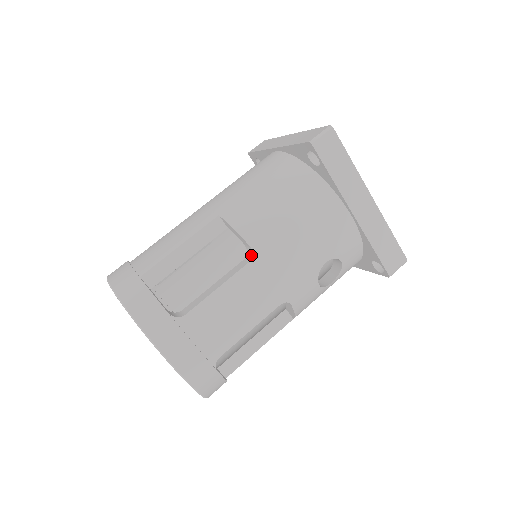
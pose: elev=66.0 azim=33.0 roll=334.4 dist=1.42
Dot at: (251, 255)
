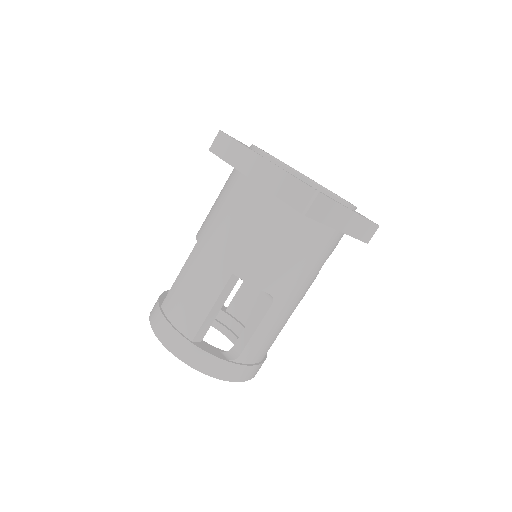
Dot at: (272, 298)
